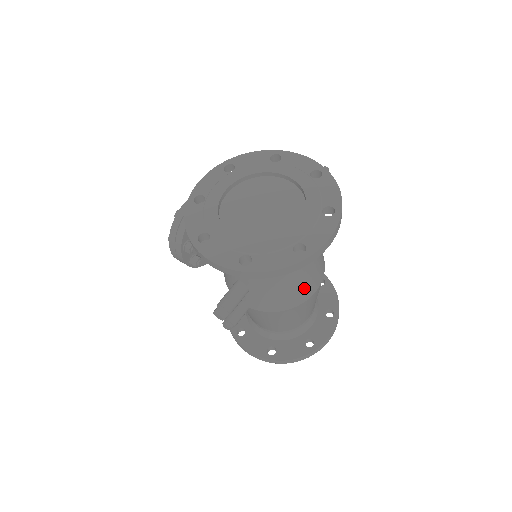
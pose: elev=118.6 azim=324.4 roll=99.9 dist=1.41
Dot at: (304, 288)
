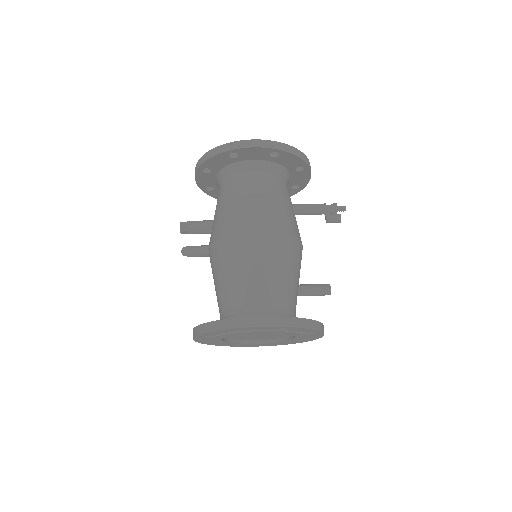
Dot at: (243, 218)
